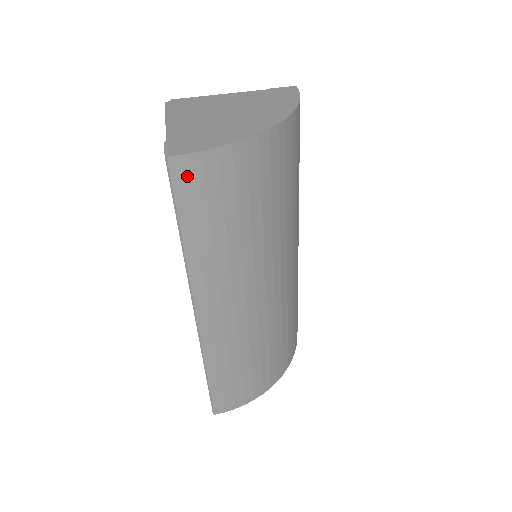
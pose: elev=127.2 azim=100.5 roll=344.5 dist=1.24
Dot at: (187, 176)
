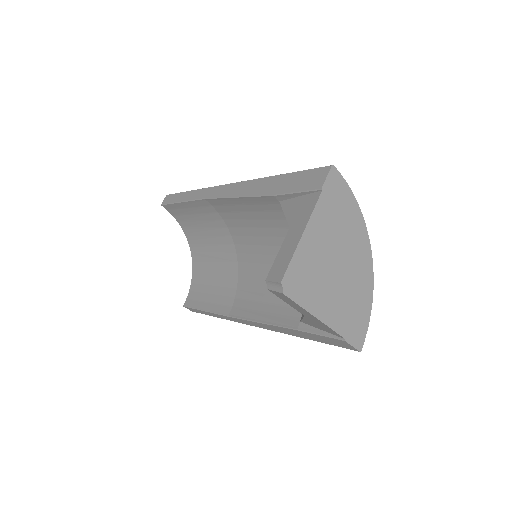
Dot at: occluded
